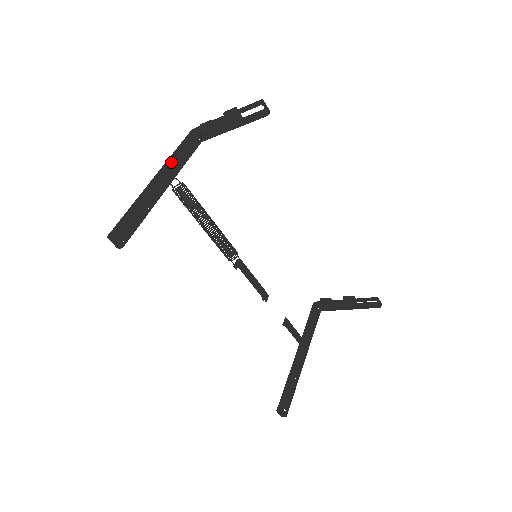
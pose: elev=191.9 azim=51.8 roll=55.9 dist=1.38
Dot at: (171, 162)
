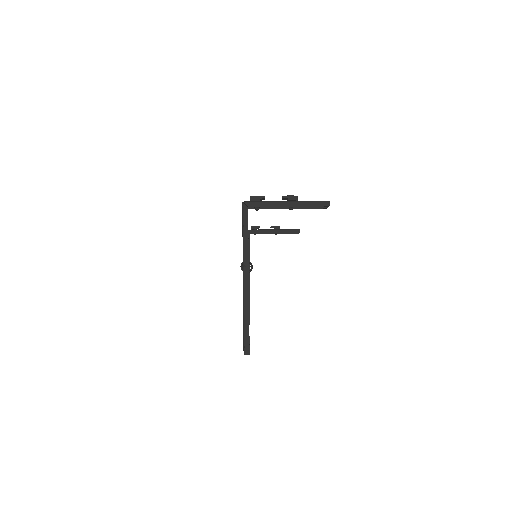
Dot at: (243, 251)
